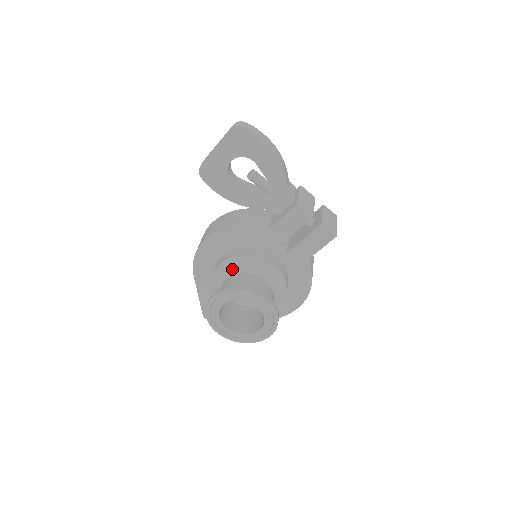
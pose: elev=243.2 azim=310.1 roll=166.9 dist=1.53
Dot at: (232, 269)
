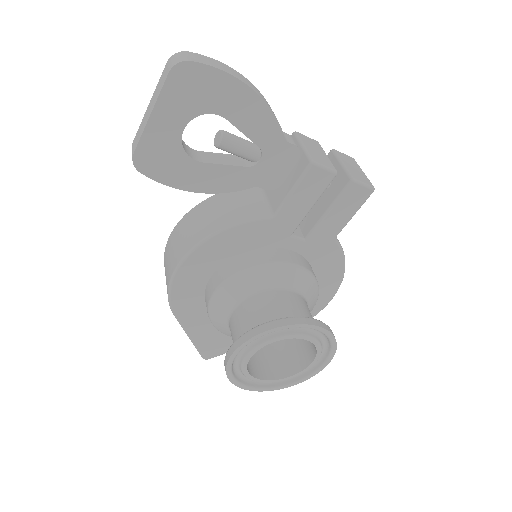
Dot at: (237, 293)
